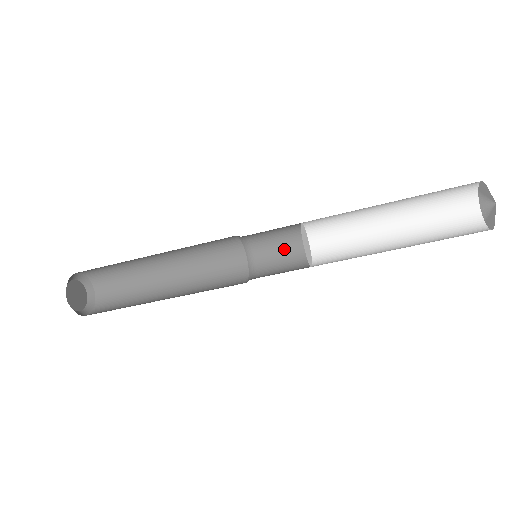
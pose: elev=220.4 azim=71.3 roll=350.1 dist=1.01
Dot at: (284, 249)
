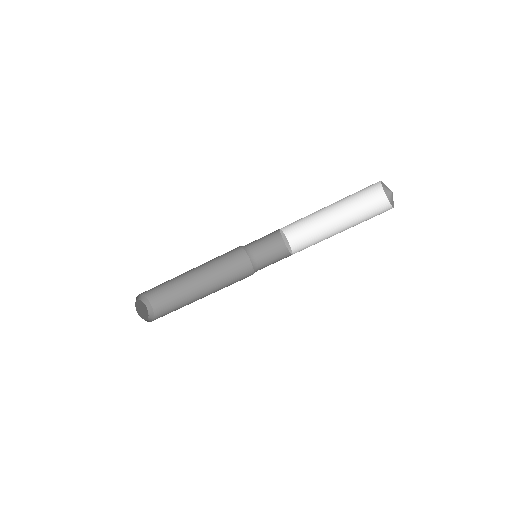
Dot at: (269, 242)
